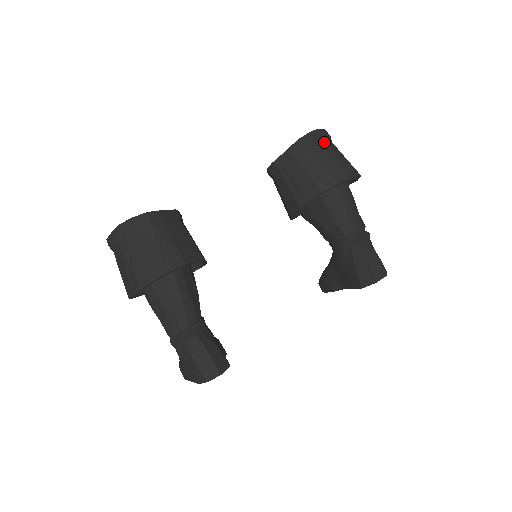
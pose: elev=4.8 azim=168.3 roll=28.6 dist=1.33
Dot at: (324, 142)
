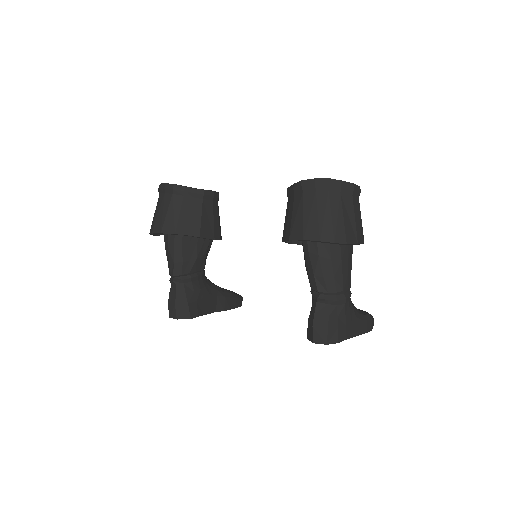
Dot at: (325, 194)
